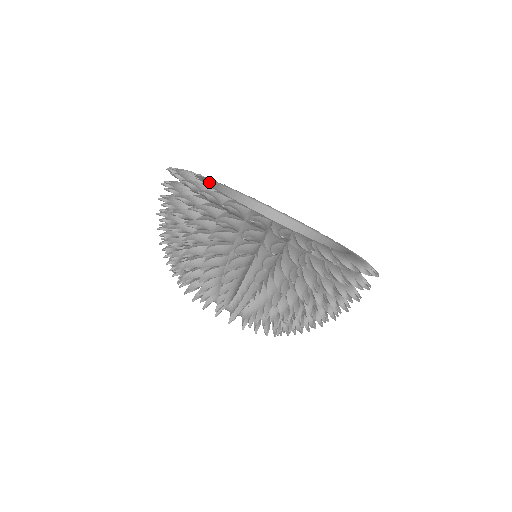
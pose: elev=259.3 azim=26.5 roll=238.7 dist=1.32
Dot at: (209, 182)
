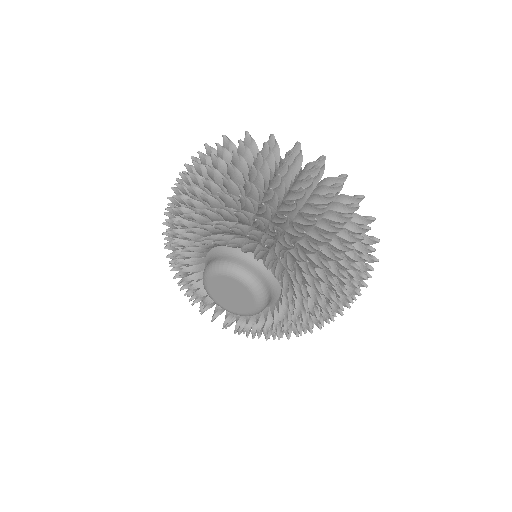
Dot at: occluded
